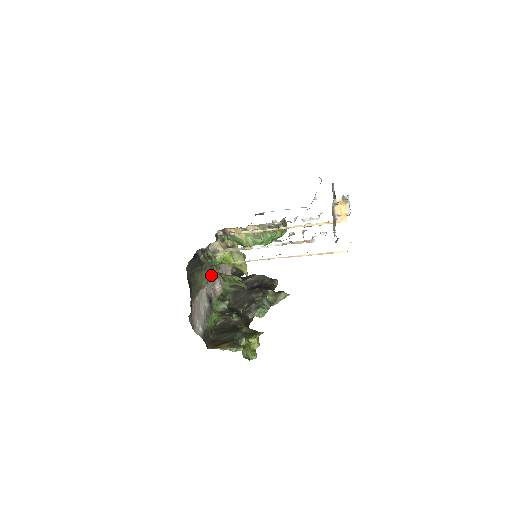
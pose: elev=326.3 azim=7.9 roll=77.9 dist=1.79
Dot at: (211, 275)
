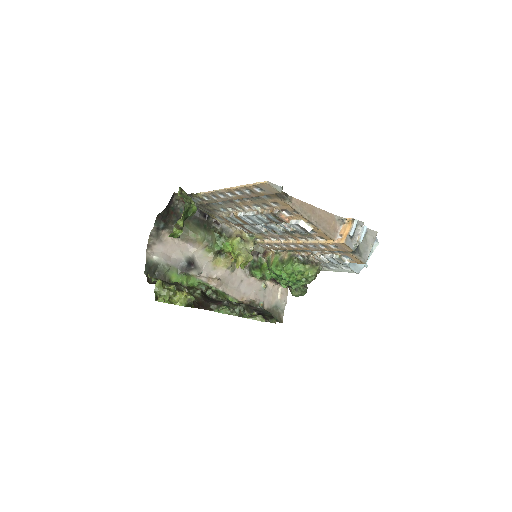
Dot at: (208, 244)
